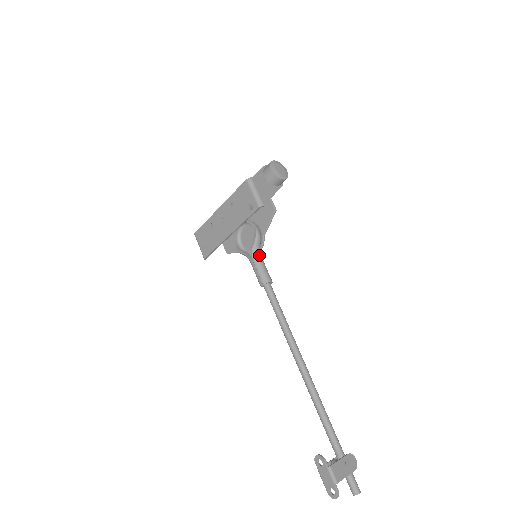
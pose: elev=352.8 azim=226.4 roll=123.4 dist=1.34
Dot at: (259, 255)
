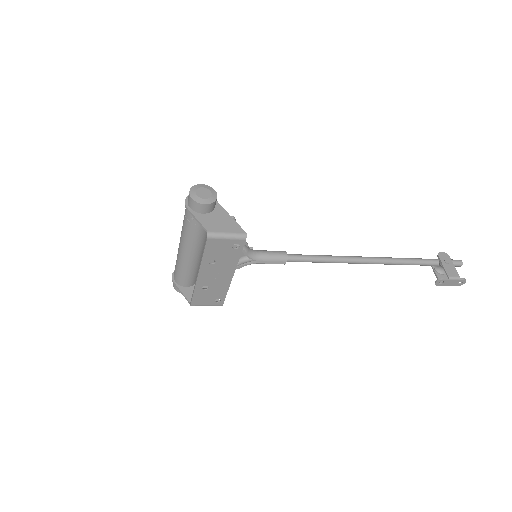
Dot at: (257, 253)
